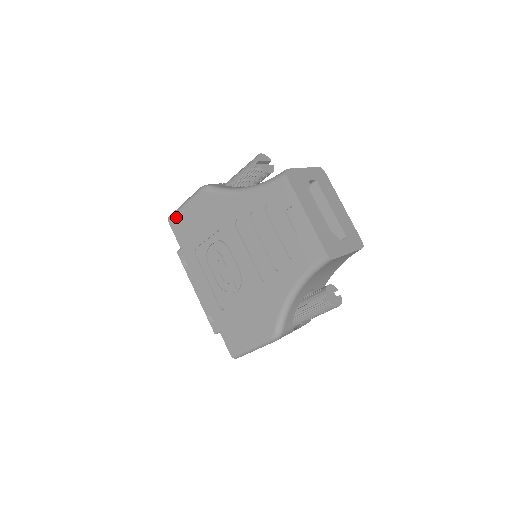
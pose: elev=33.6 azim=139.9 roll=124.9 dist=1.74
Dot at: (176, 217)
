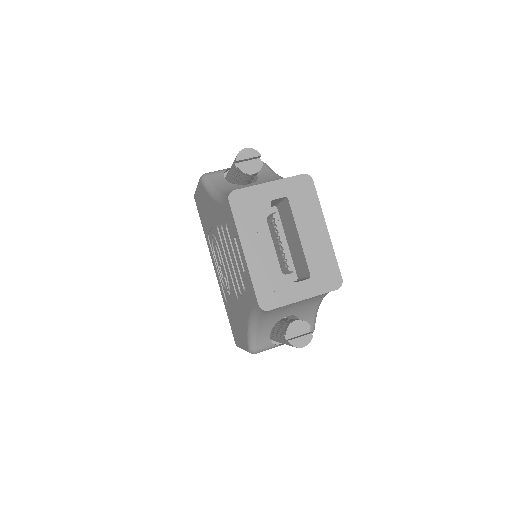
Dot at: (196, 197)
